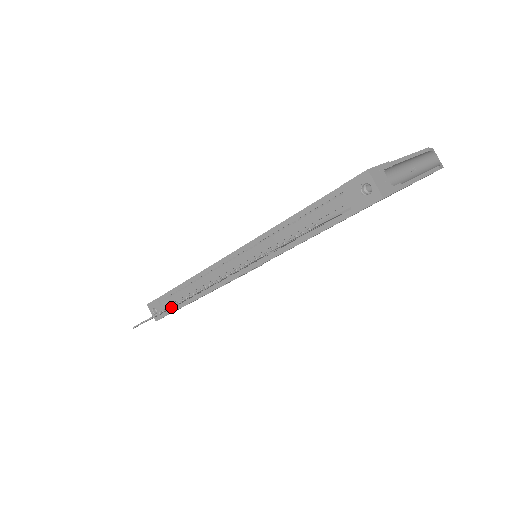
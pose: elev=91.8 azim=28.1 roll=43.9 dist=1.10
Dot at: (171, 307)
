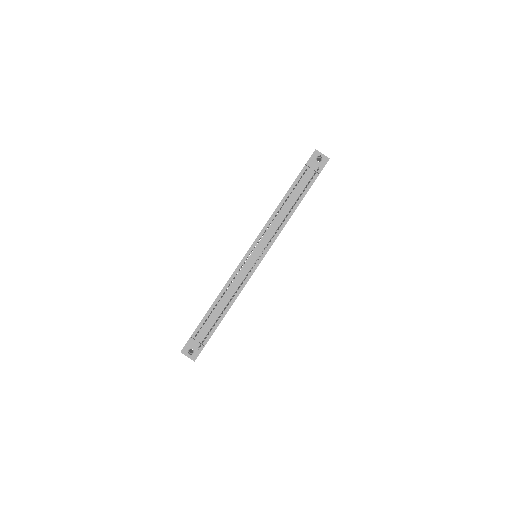
Dot at: (232, 298)
